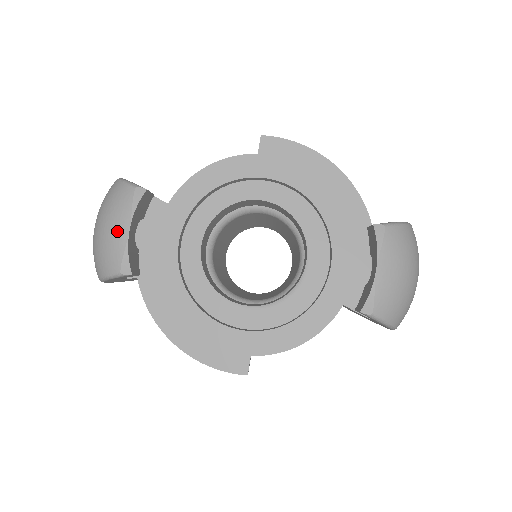
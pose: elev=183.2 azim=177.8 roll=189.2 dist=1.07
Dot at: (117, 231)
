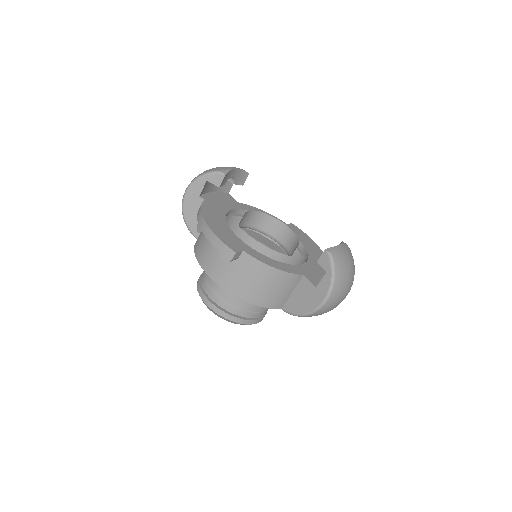
Dot at: (229, 167)
